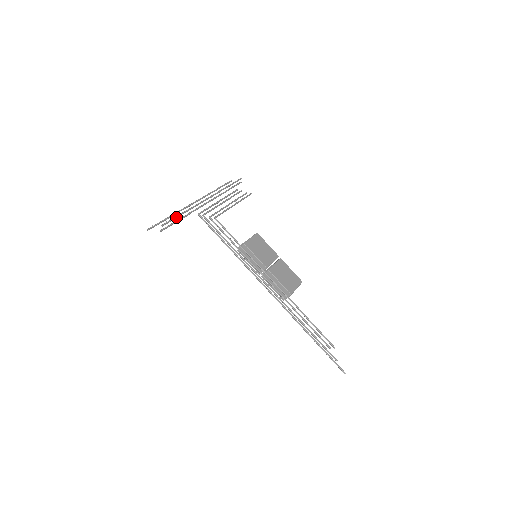
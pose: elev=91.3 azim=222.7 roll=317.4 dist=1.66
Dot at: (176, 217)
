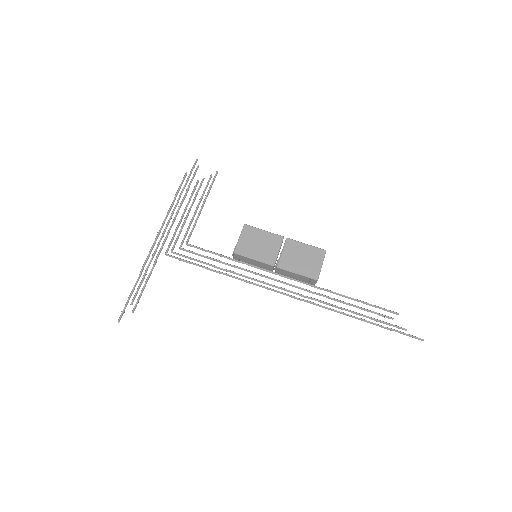
Dot at: (142, 280)
